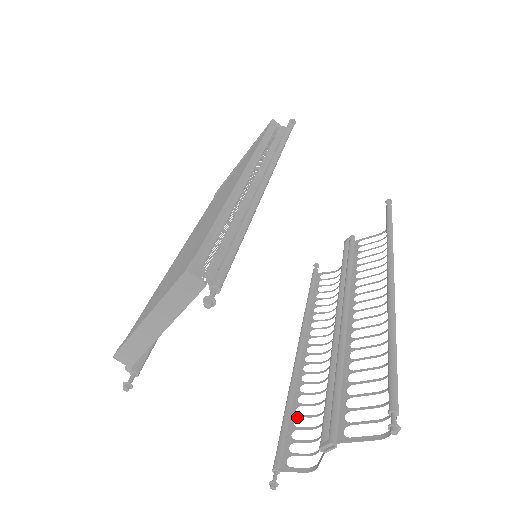
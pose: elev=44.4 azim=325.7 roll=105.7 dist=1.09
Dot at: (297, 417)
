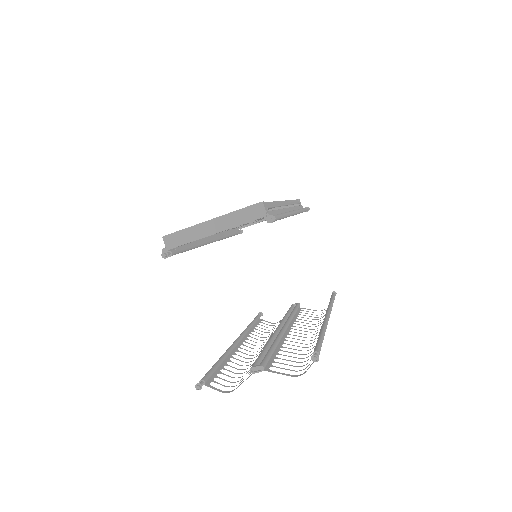
Dot at: (224, 369)
